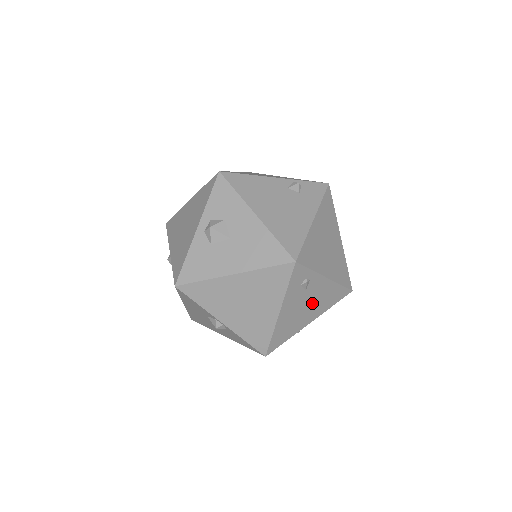
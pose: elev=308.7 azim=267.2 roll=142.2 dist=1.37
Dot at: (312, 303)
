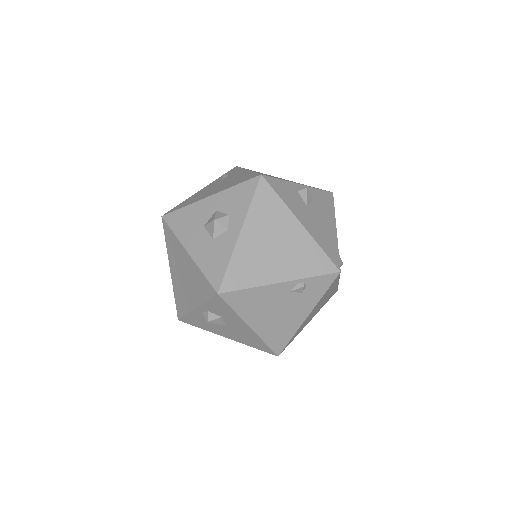
Dot at: occluded
